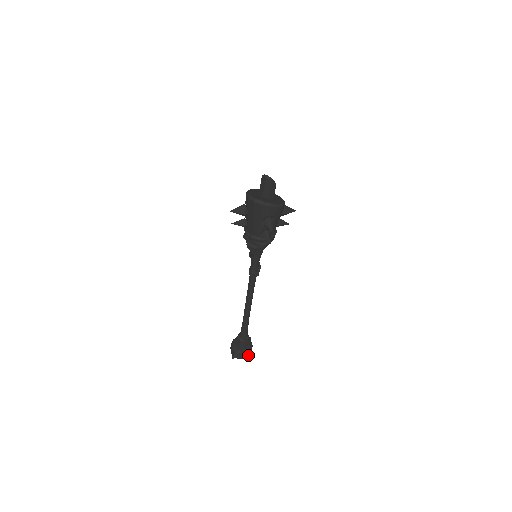
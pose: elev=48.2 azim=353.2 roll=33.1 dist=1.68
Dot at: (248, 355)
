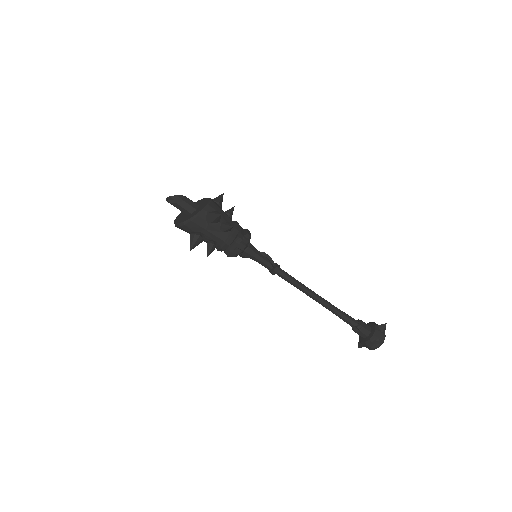
Dot at: (375, 346)
